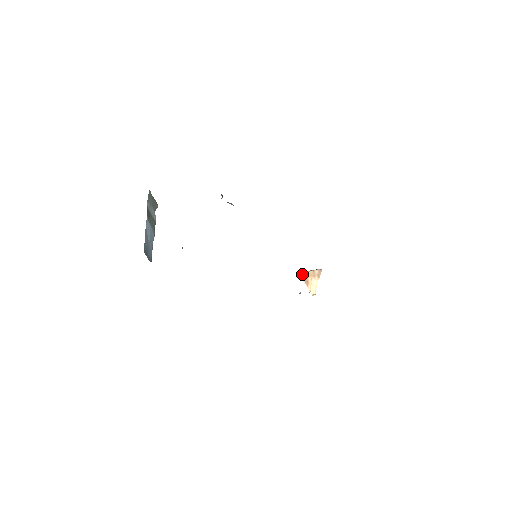
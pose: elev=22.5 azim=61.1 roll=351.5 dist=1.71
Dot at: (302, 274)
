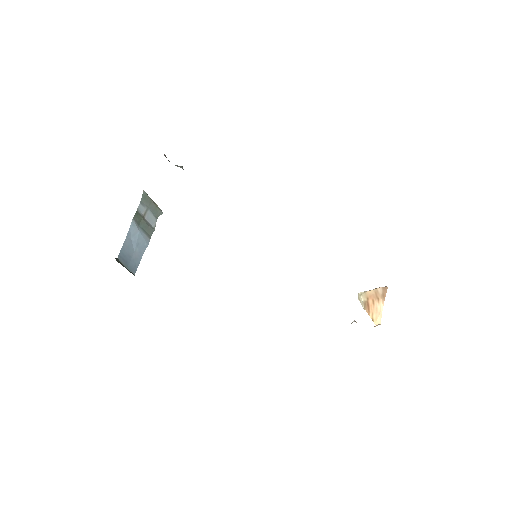
Dot at: (359, 295)
